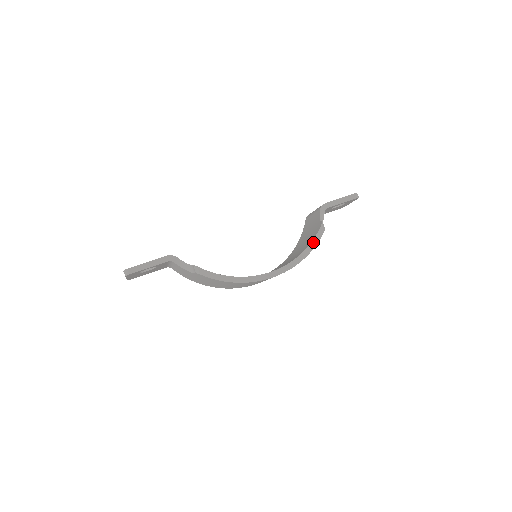
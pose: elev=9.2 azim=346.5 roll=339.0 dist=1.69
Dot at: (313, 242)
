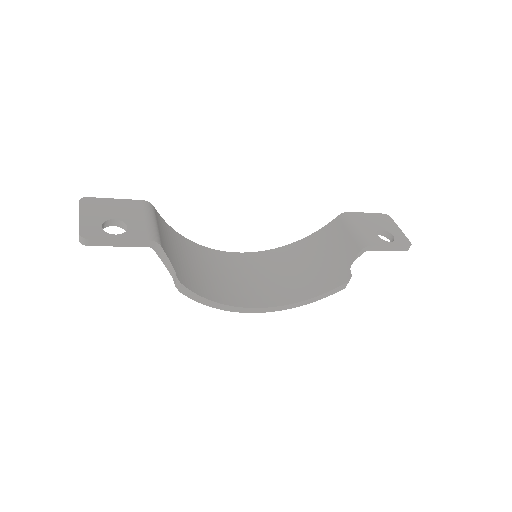
Dot at: (325, 294)
